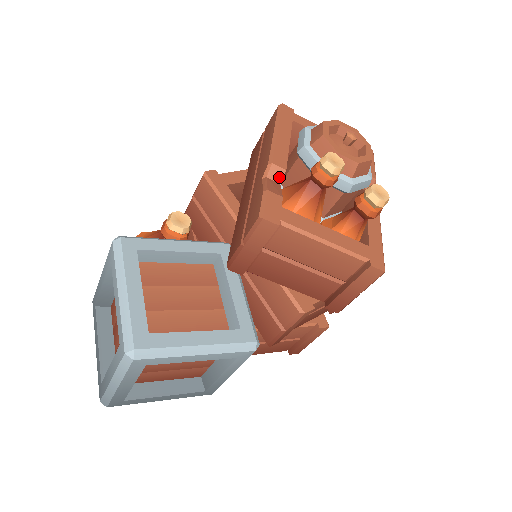
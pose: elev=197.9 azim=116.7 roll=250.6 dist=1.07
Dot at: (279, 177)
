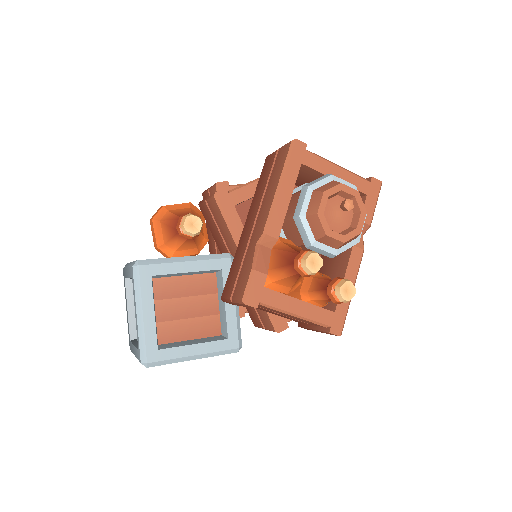
Dot at: (271, 244)
